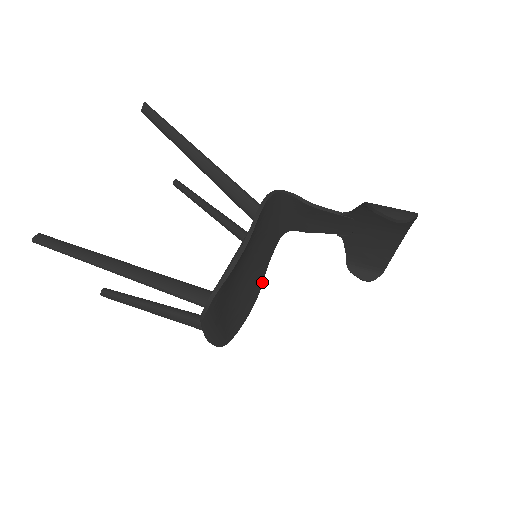
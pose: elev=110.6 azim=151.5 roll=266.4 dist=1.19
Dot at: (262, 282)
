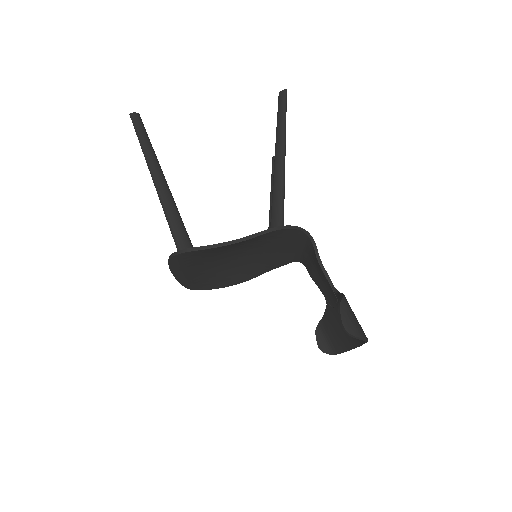
Dot at: (255, 277)
